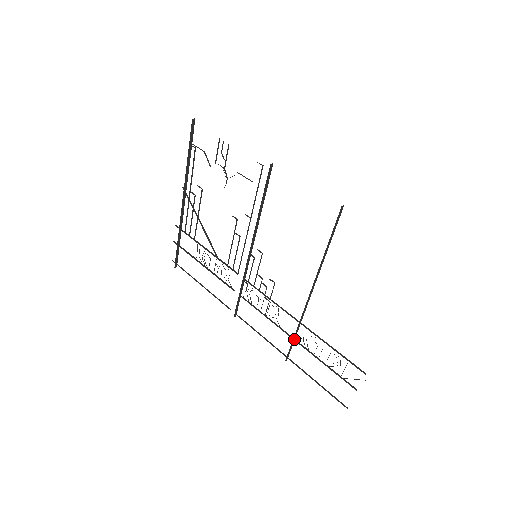
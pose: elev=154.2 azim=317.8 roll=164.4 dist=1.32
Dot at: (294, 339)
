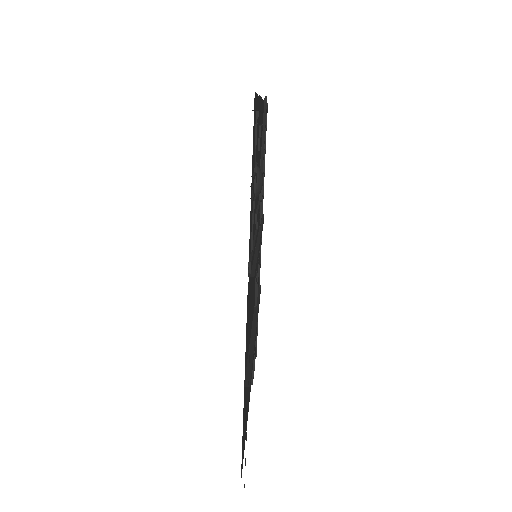
Dot at: occluded
